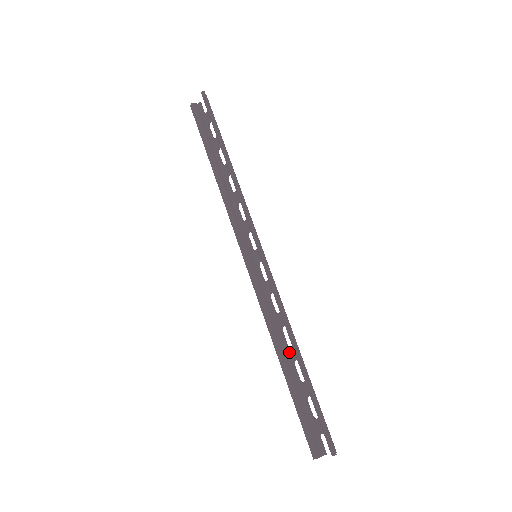
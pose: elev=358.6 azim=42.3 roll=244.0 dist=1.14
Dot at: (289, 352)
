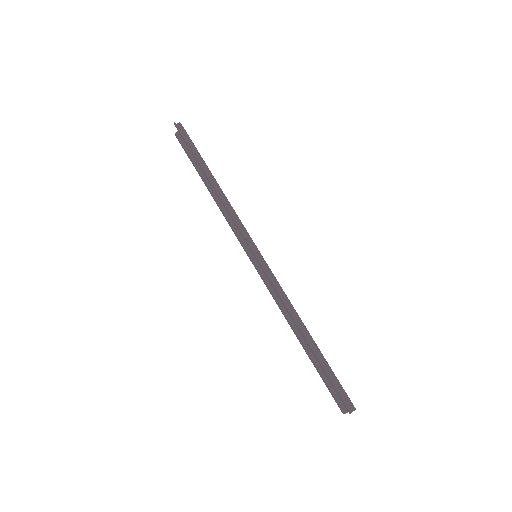
Dot at: occluded
